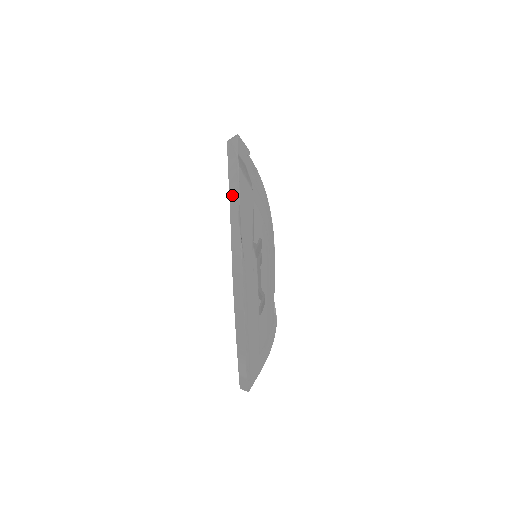
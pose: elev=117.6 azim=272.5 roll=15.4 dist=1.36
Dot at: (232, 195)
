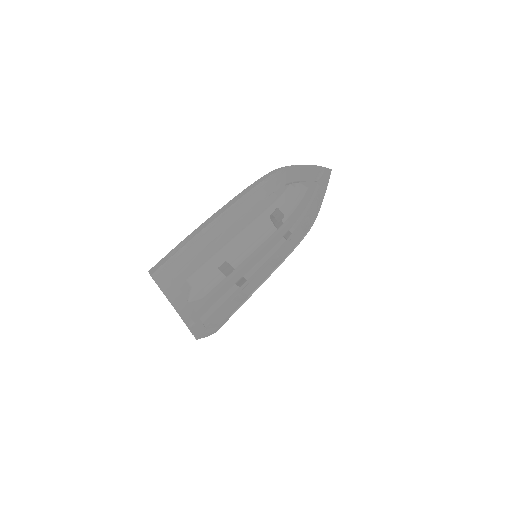
Dot at: occluded
